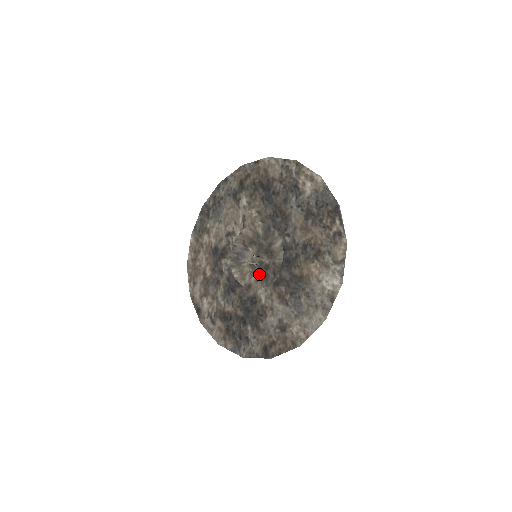
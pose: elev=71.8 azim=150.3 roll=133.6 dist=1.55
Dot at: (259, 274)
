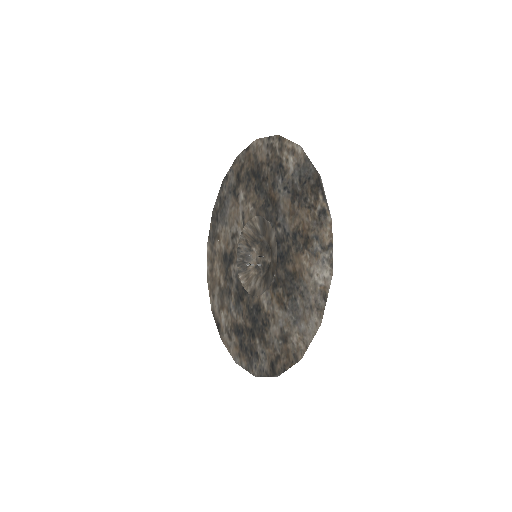
Dot at: (262, 277)
